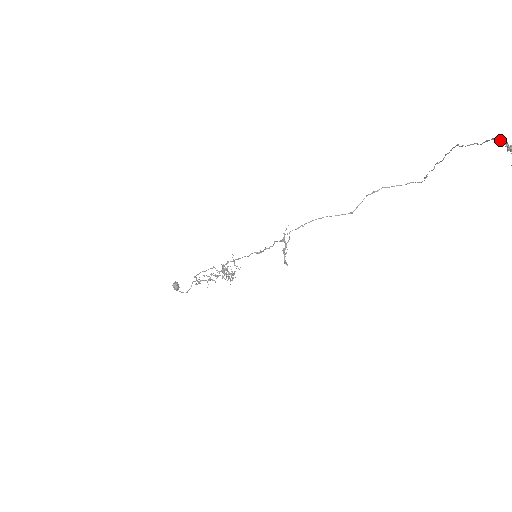
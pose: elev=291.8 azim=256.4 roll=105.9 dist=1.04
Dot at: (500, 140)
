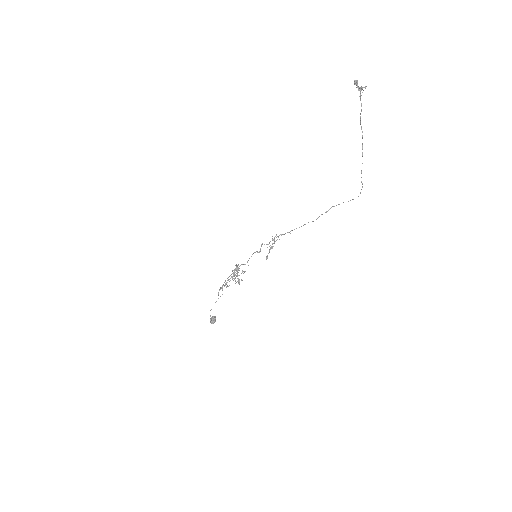
Dot at: (358, 88)
